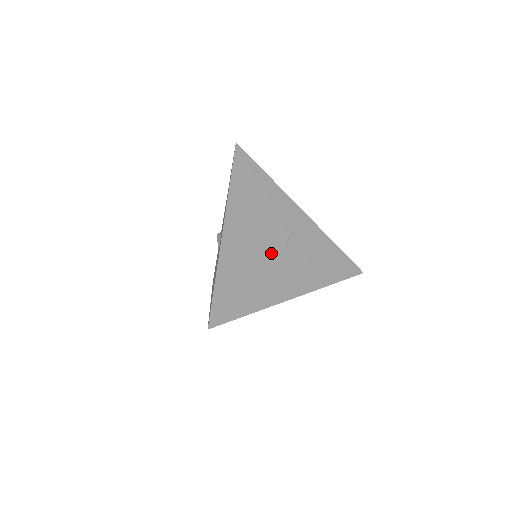
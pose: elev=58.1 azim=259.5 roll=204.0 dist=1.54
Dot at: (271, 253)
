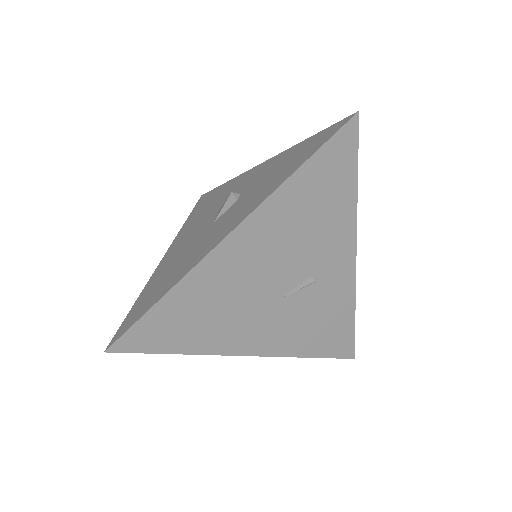
Dot at: (268, 294)
